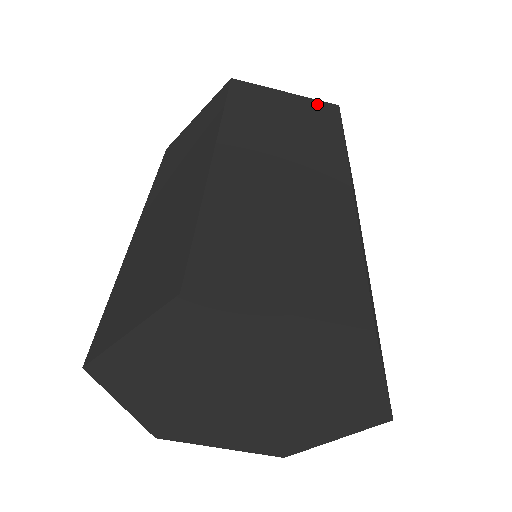
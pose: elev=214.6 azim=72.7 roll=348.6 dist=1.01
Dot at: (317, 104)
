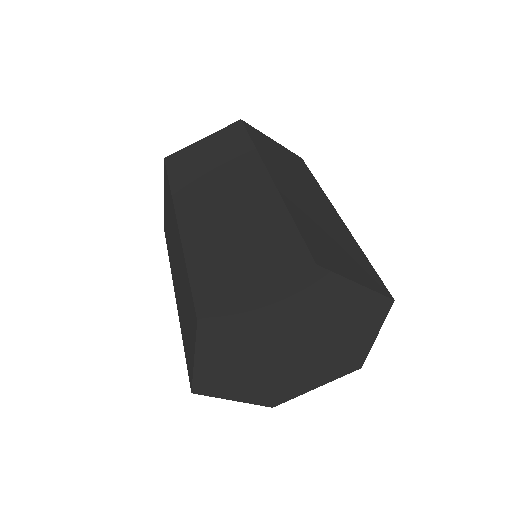
Dot at: (292, 154)
